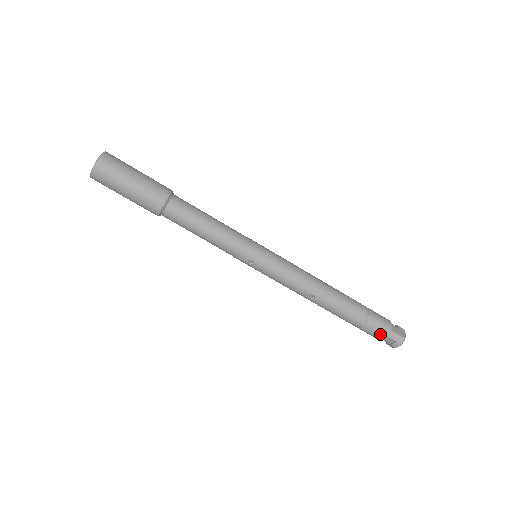
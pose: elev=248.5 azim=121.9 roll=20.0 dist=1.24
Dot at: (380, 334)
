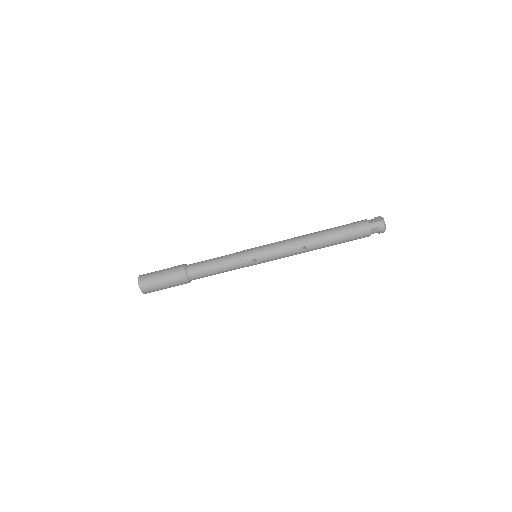
Dot at: (365, 232)
